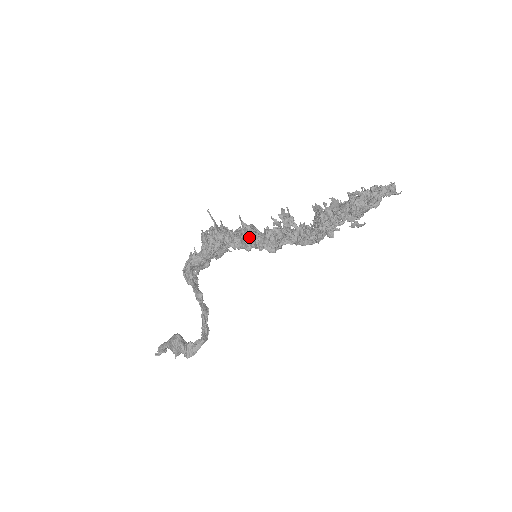
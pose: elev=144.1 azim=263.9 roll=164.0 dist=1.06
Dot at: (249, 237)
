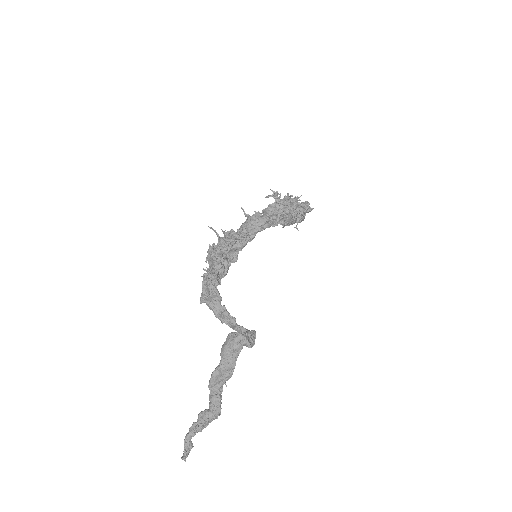
Dot at: (254, 220)
